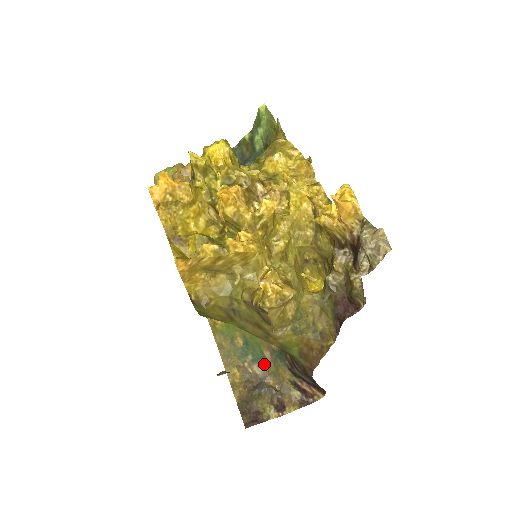
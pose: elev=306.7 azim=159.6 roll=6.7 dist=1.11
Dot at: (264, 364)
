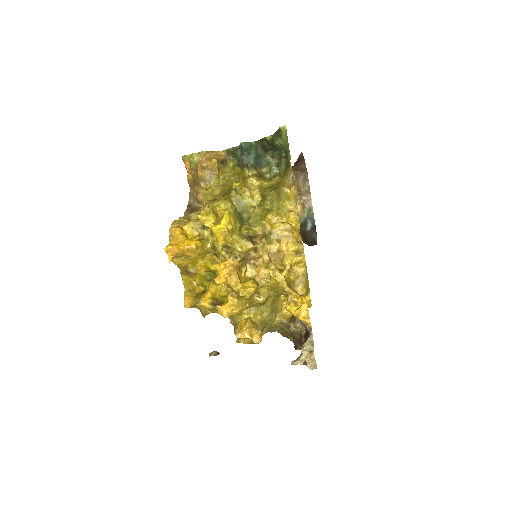
Dot at: occluded
